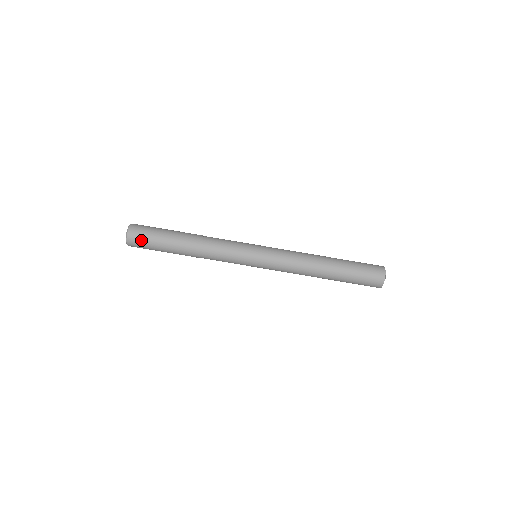
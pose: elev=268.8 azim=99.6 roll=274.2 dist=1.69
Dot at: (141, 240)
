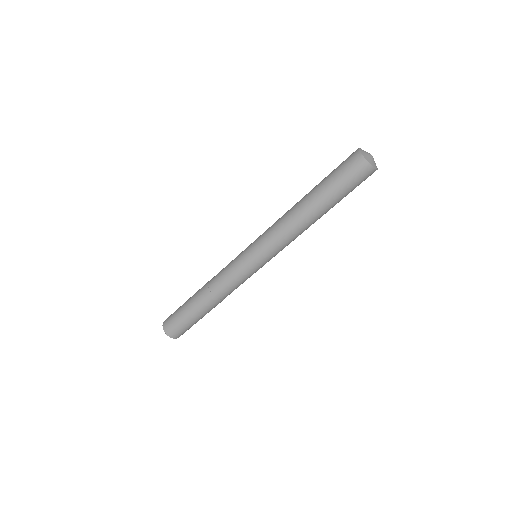
Dot at: (188, 329)
